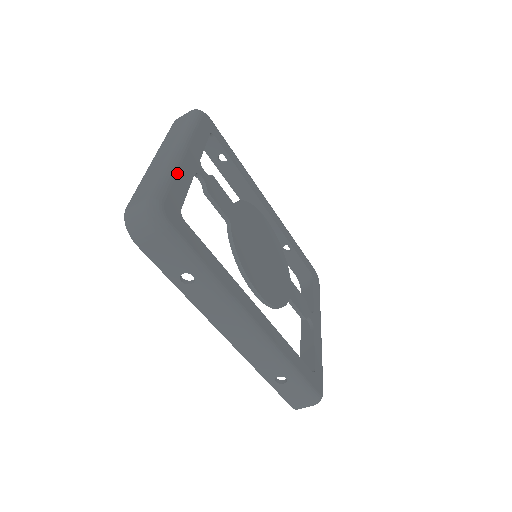
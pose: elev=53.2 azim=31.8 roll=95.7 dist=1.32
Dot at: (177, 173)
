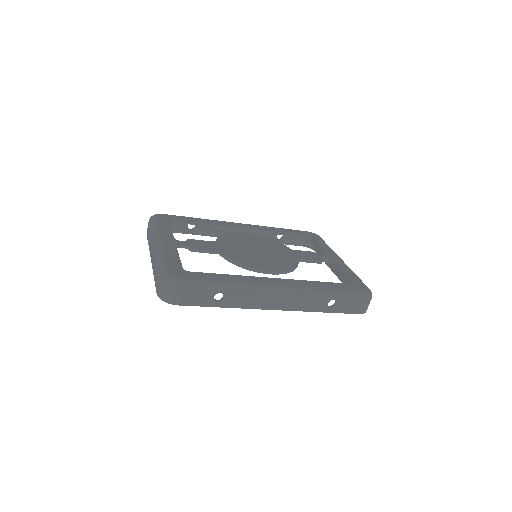
Dot at: (166, 254)
